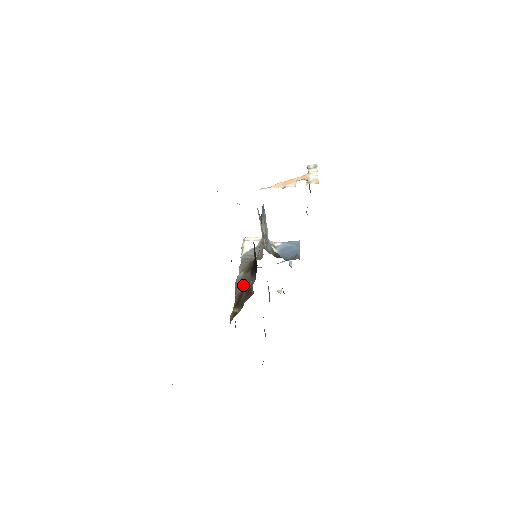
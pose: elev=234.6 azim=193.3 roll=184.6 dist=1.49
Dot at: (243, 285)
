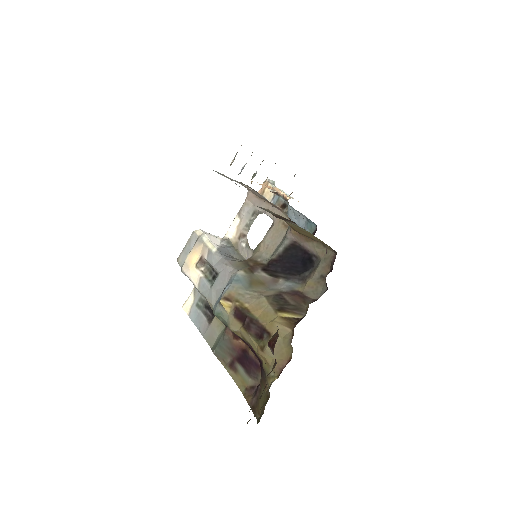
Dot at: (261, 287)
